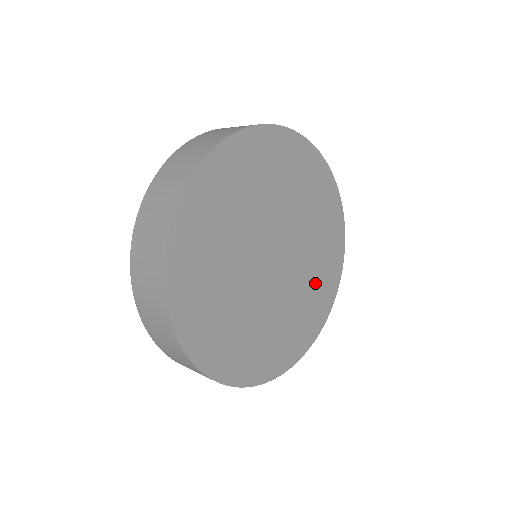
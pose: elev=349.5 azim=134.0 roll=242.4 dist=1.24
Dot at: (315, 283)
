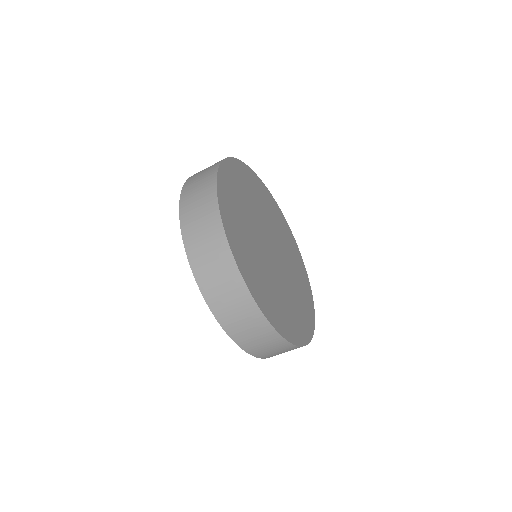
Dot at: (298, 279)
